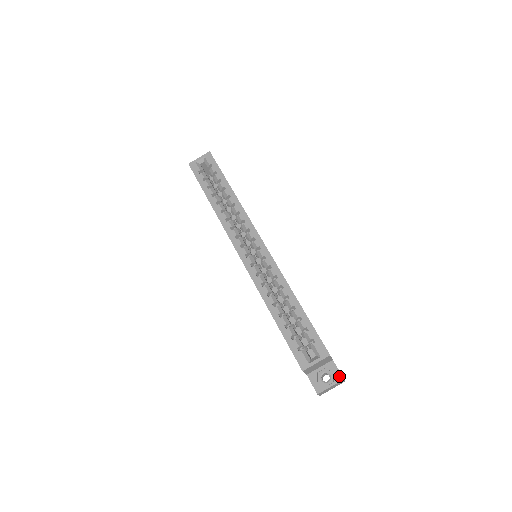
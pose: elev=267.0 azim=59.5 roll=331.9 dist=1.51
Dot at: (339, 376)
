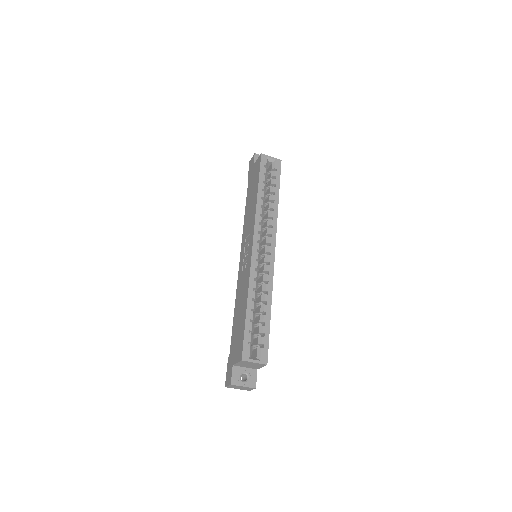
Dot at: (254, 384)
